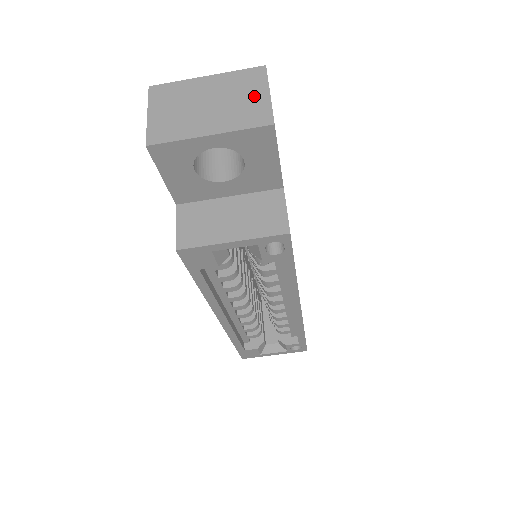
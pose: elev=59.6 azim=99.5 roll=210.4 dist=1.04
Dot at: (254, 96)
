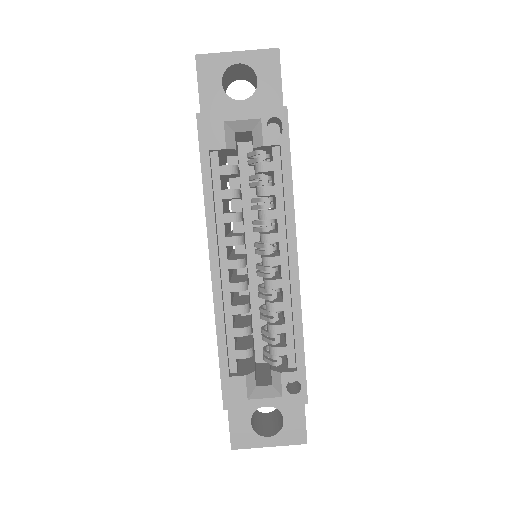
Dot at: occluded
